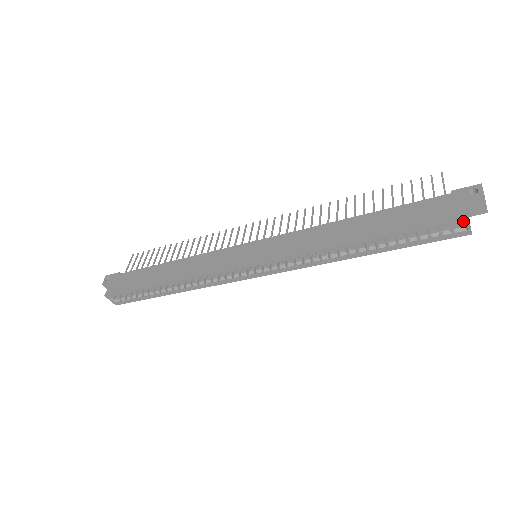
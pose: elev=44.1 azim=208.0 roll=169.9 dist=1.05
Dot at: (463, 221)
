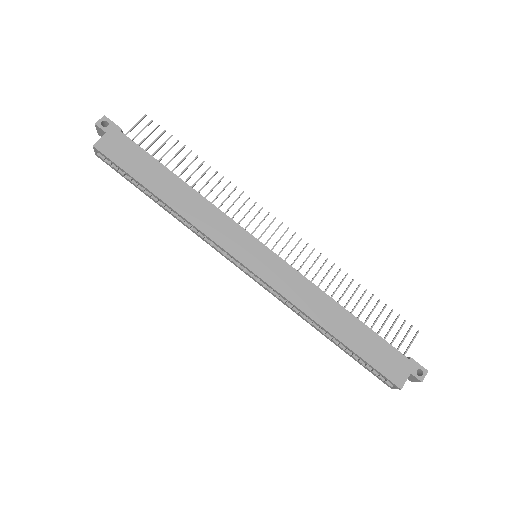
Dot at: (397, 387)
